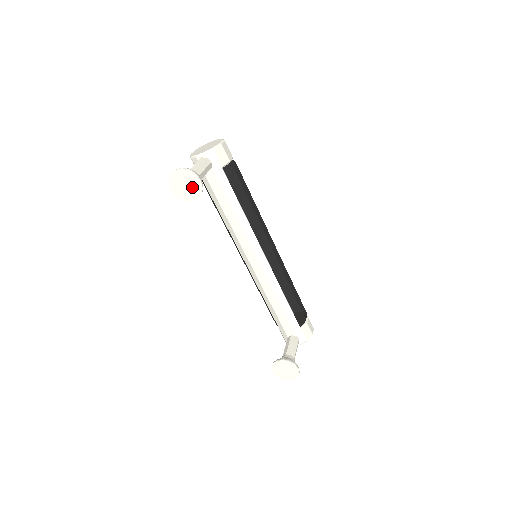
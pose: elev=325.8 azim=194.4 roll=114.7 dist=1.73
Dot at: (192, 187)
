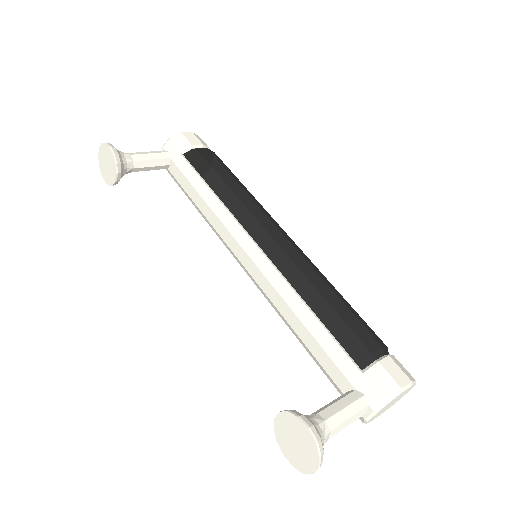
Dot at: (110, 162)
